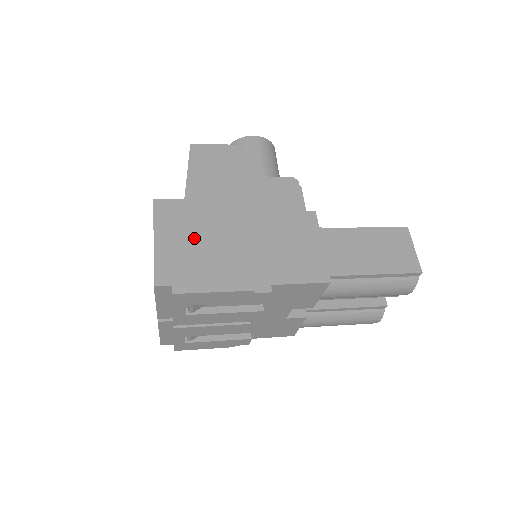
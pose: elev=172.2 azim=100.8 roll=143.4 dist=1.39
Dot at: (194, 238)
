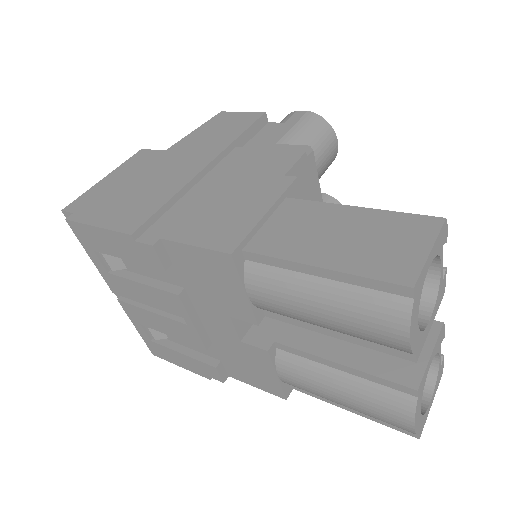
Dot at: (136, 180)
